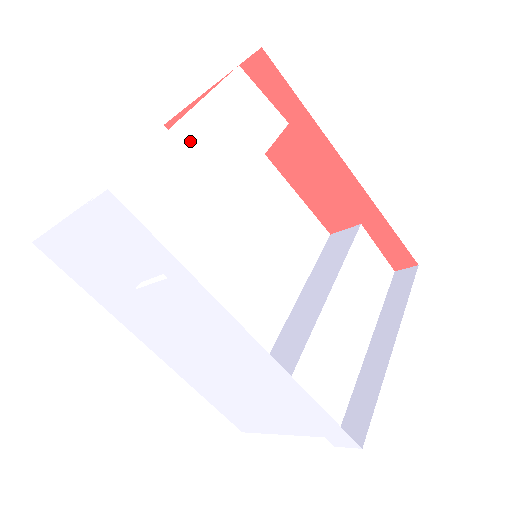
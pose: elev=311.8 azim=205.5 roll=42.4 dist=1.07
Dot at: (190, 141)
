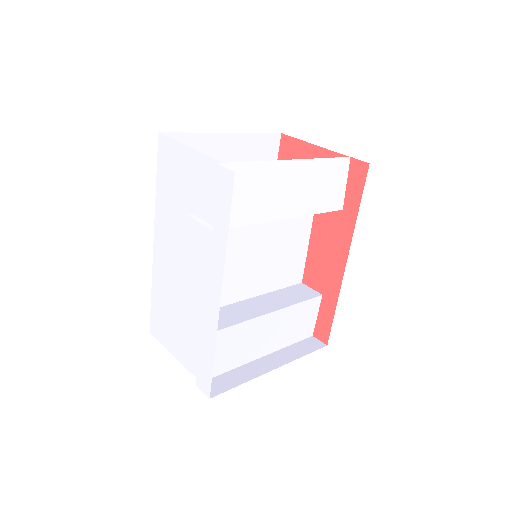
Dot at: (288, 175)
